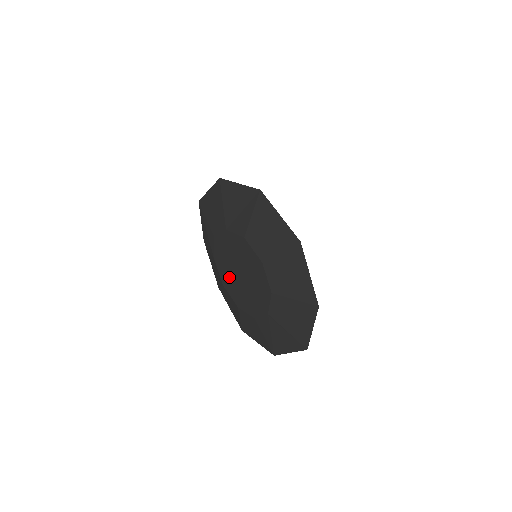
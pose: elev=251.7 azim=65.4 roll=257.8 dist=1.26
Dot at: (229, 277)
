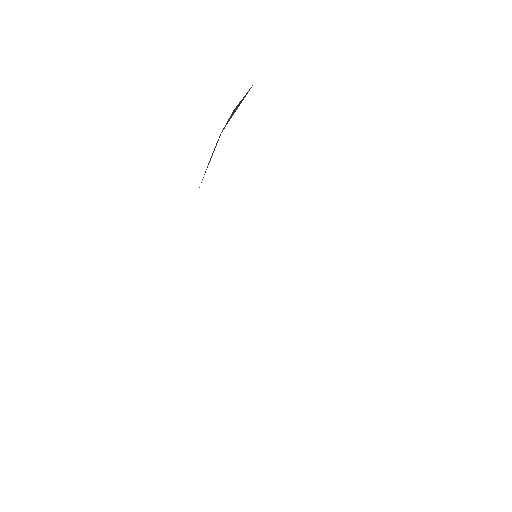
Dot at: occluded
